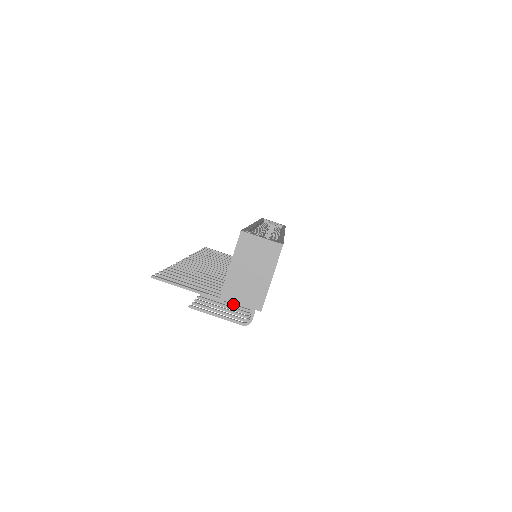
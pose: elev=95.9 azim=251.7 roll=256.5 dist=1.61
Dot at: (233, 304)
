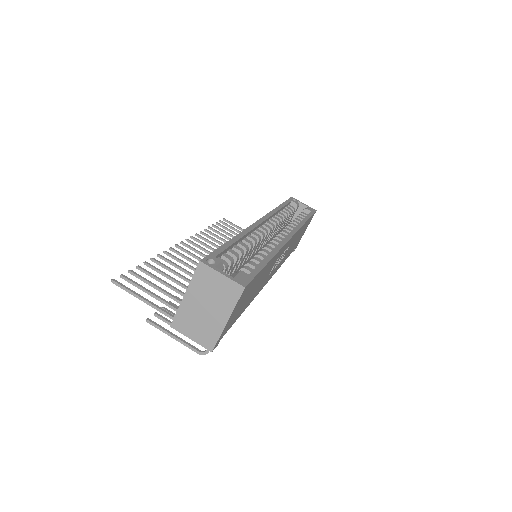
Dot at: occluded
